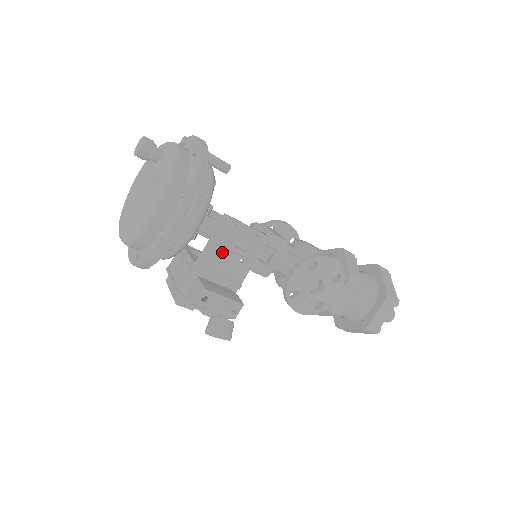
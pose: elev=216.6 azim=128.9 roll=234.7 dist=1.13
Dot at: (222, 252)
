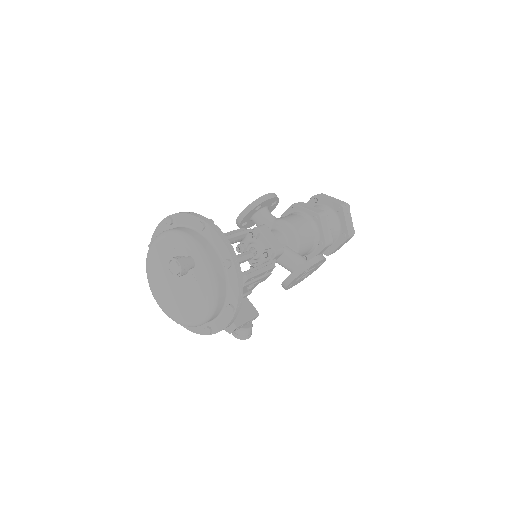
Dot at: occluded
